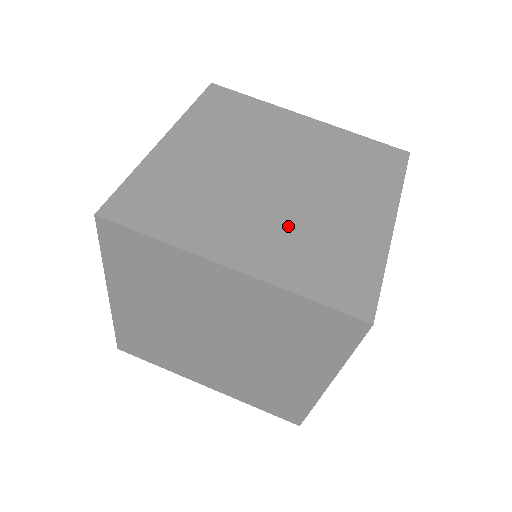
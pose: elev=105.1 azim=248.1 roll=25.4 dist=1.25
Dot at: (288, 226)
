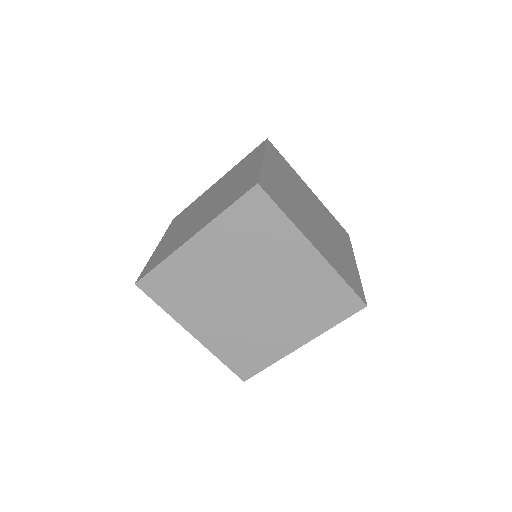
Dot at: (326, 242)
